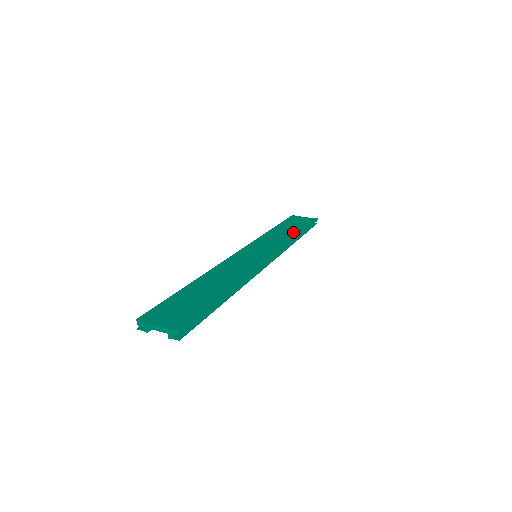
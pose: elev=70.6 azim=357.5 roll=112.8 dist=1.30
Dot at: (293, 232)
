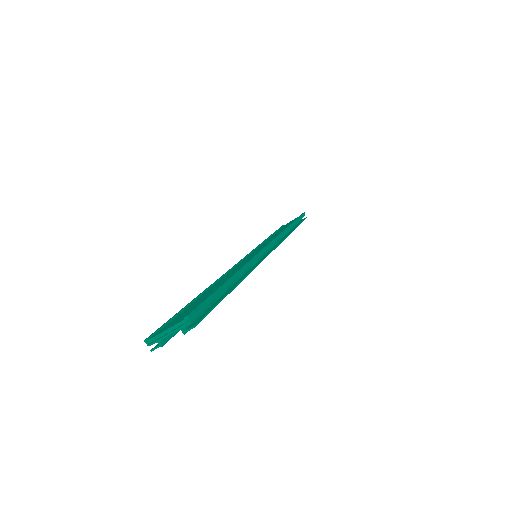
Dot at: occluded
